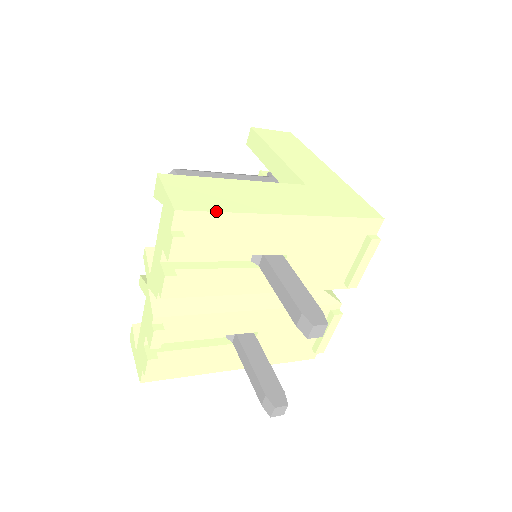
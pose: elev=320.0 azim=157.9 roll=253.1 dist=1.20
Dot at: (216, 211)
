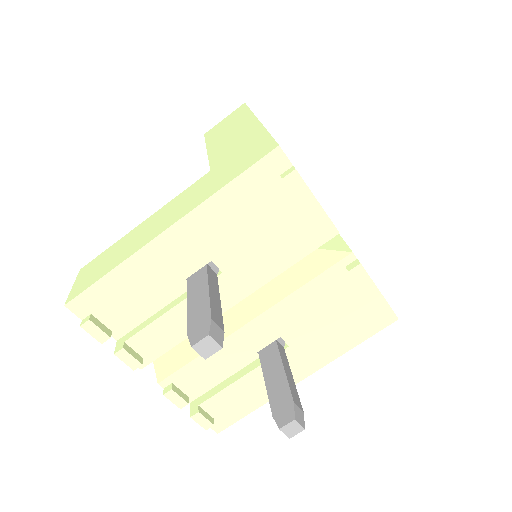
Dot at: (96, 281)
